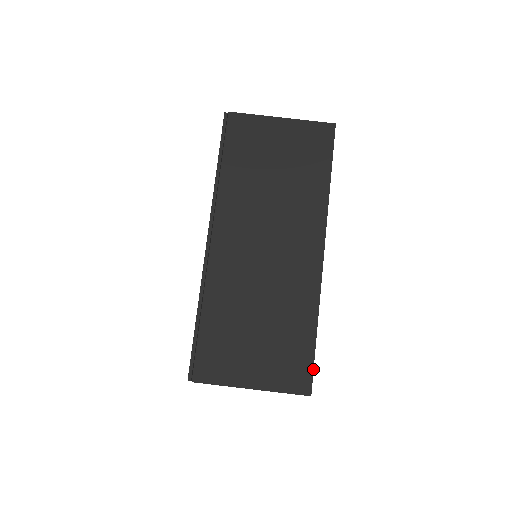
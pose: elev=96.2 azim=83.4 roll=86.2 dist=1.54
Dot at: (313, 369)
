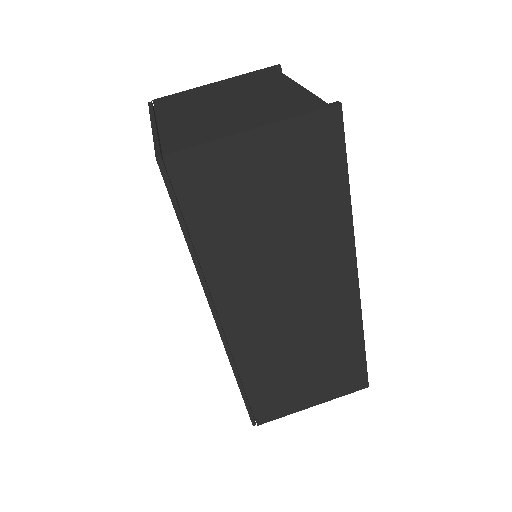
Dot at: occluded
